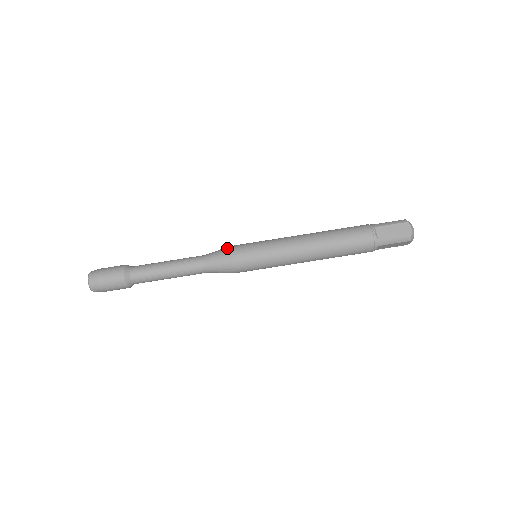
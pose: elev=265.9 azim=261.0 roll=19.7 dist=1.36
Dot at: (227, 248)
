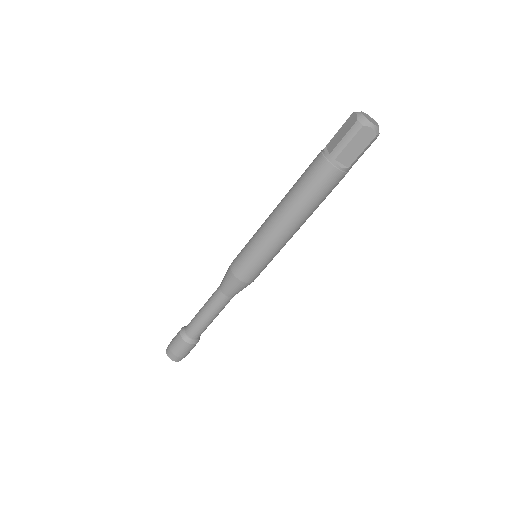
Dot at: (232, 277)
